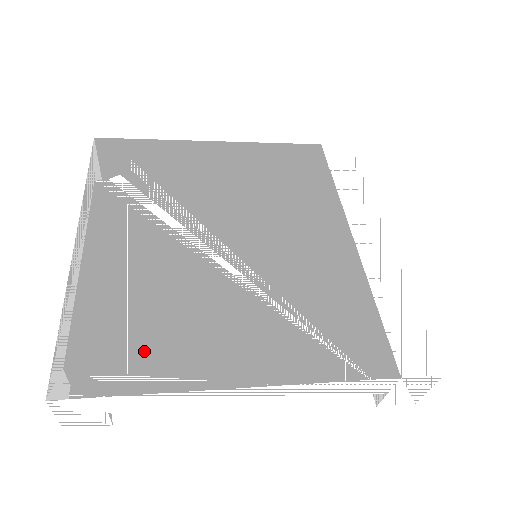
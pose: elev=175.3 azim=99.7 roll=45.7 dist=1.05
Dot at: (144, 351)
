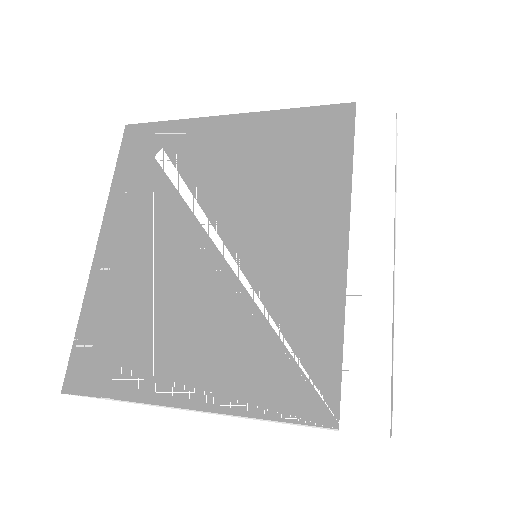
Dot at: (144, 350)
